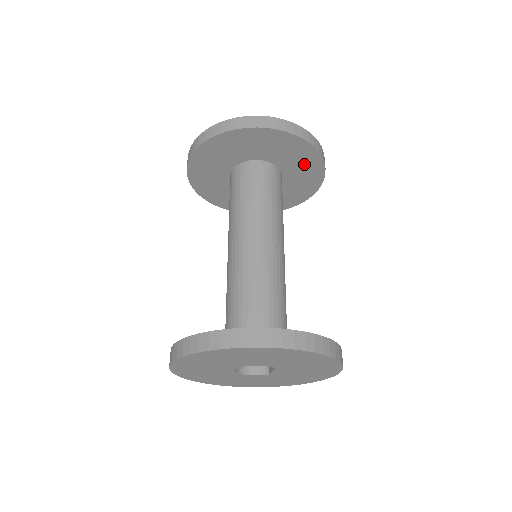
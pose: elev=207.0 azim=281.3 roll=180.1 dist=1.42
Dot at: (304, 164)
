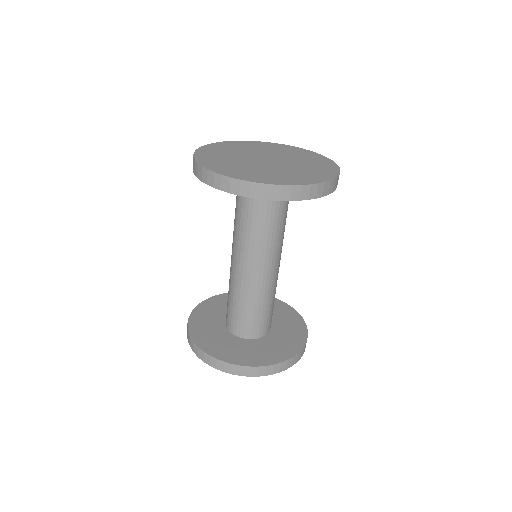
Dot at: occluded
